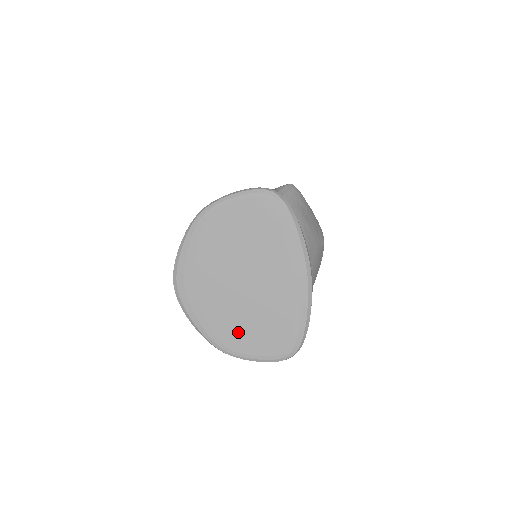
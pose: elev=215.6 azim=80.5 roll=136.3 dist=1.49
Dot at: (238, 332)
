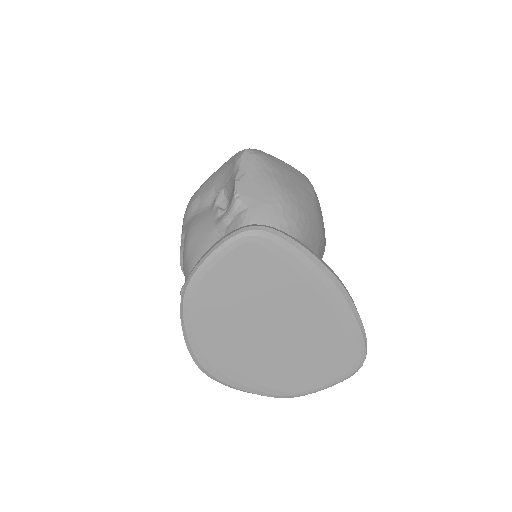
Dot at: (295, 376)
